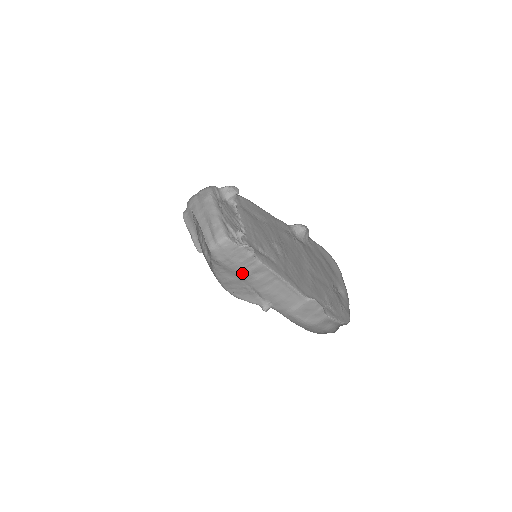
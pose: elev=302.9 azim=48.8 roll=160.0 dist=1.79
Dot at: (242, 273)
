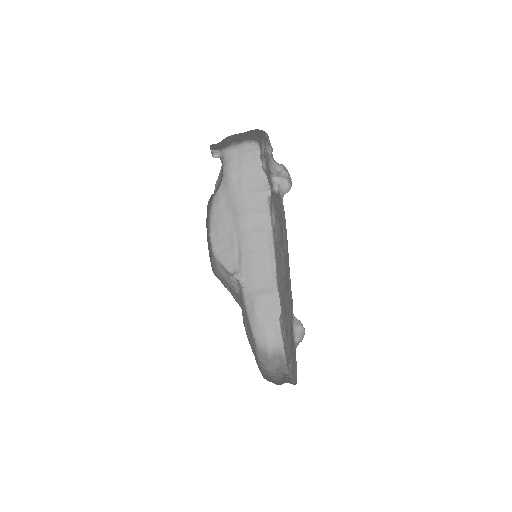
Dot at: (242, 212)
